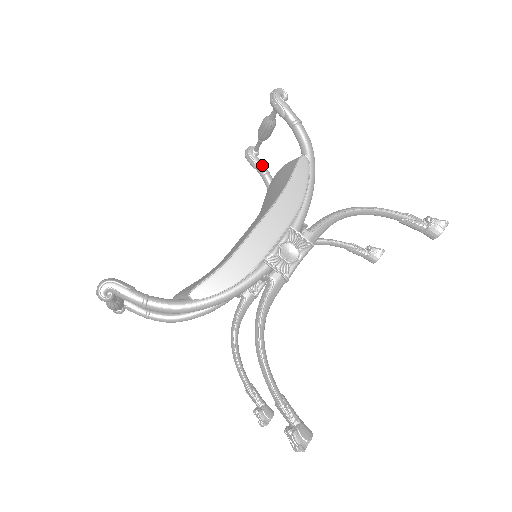
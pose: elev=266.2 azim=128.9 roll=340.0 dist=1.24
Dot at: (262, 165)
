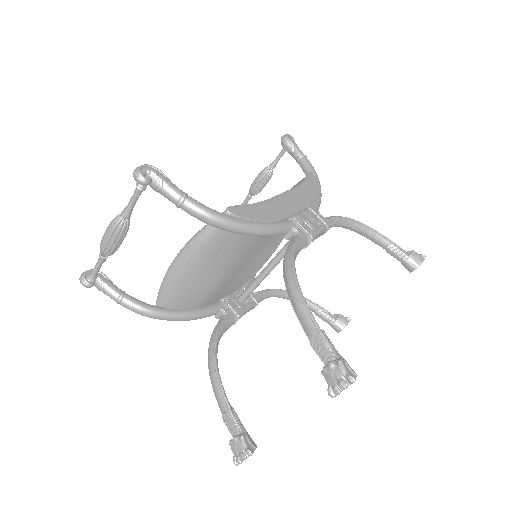
Dot at: occluded
